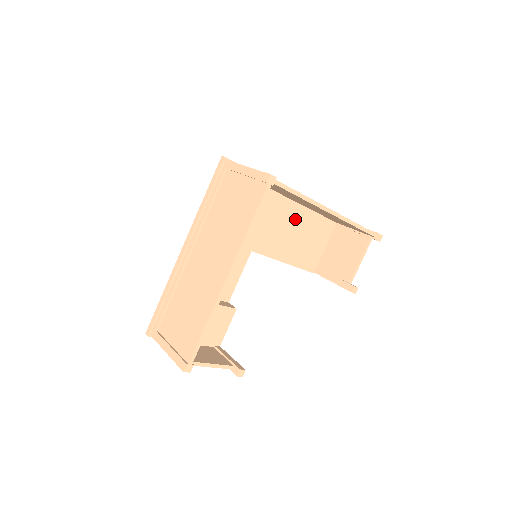
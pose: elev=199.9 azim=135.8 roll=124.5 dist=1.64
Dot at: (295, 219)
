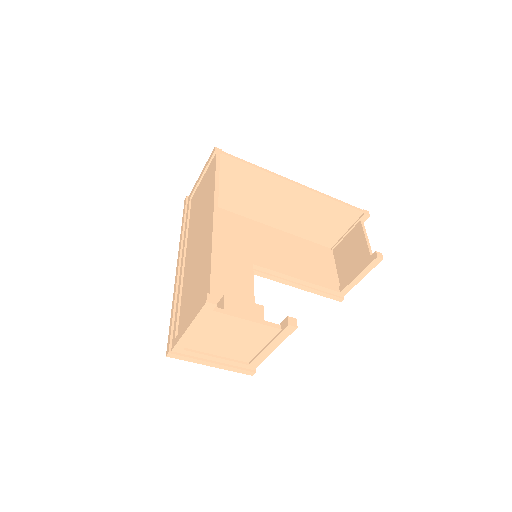
Dot at: (284, 242)
